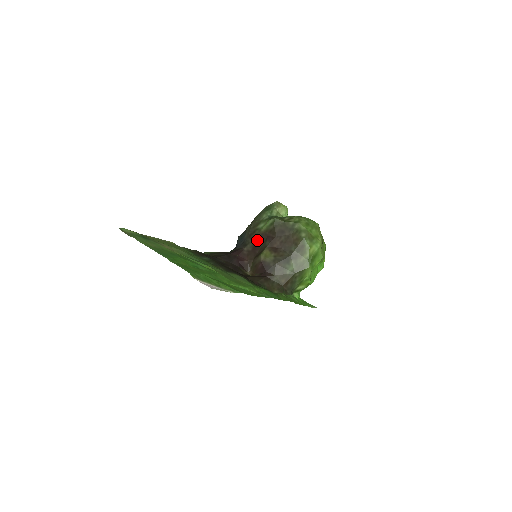
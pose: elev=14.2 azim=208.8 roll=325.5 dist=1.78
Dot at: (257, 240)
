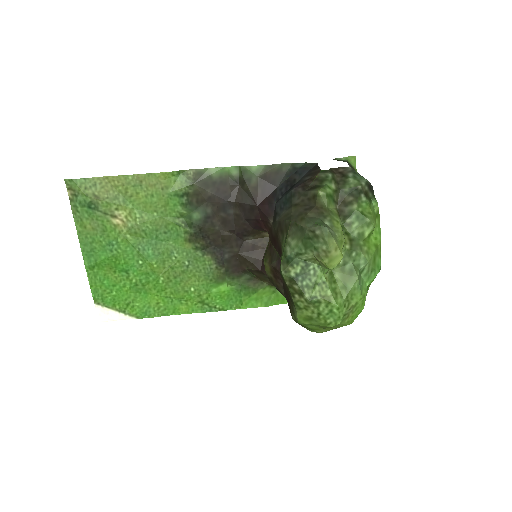
Dot at: (277, 241)
